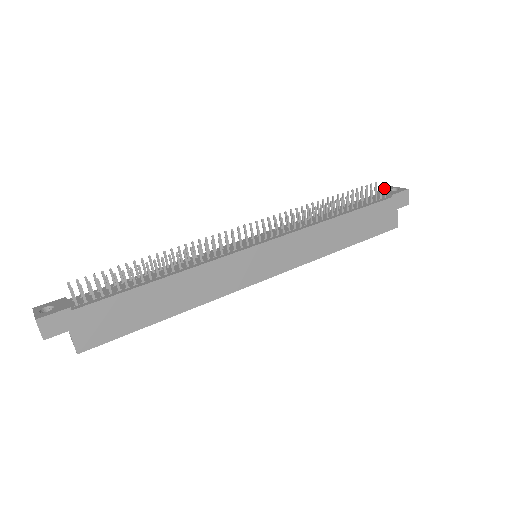
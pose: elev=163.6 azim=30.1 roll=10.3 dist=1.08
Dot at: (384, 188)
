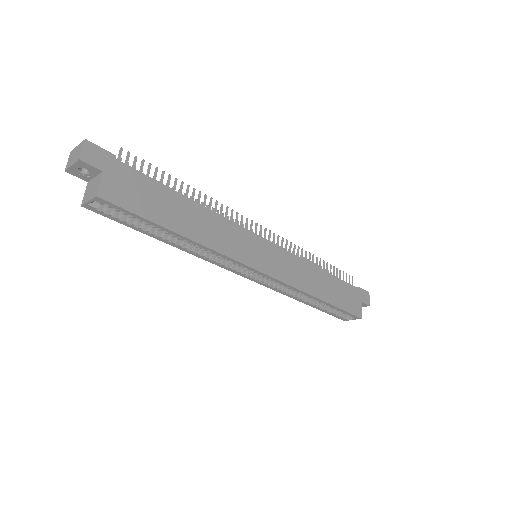
Dot at: (352, 280)
